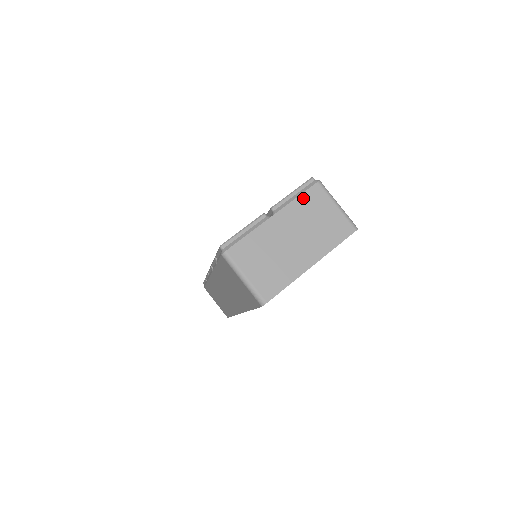
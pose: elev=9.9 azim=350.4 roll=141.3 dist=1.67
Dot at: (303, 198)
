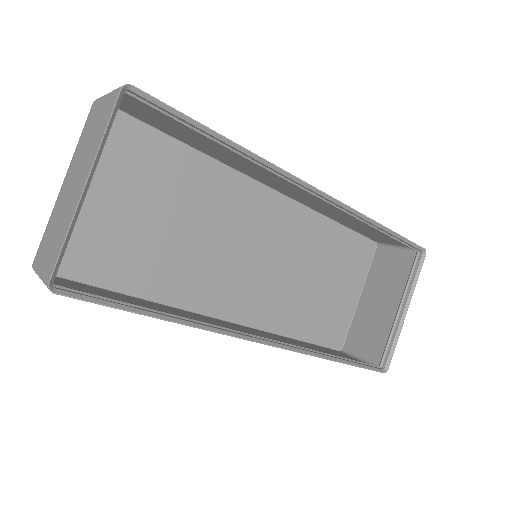
Dot at: (83, 133)
